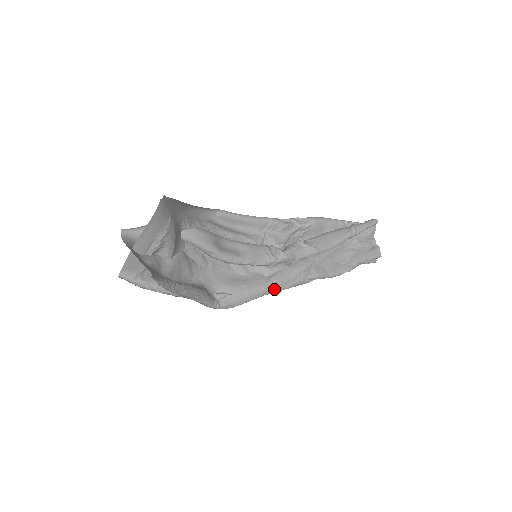
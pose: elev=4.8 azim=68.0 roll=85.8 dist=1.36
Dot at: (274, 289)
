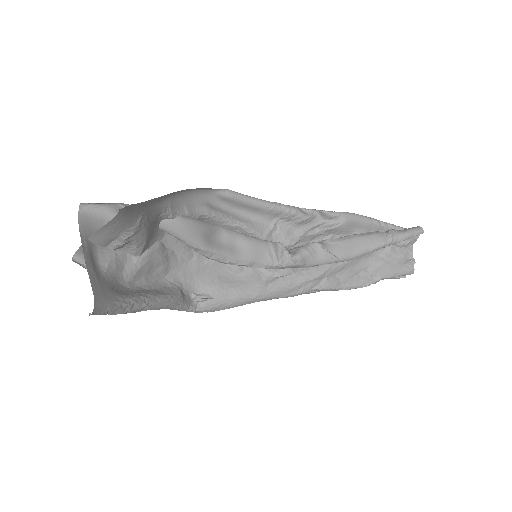
Dot at: (269, 297)
